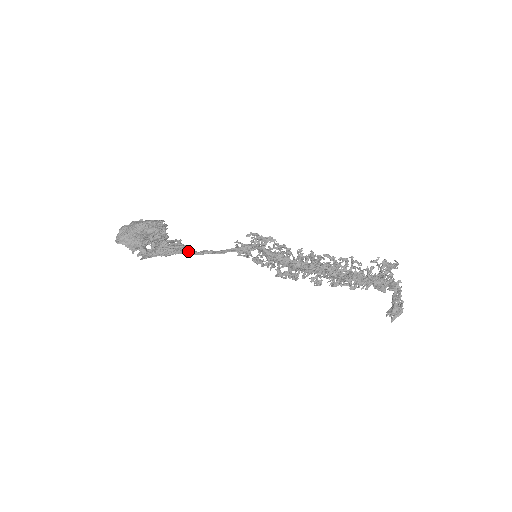
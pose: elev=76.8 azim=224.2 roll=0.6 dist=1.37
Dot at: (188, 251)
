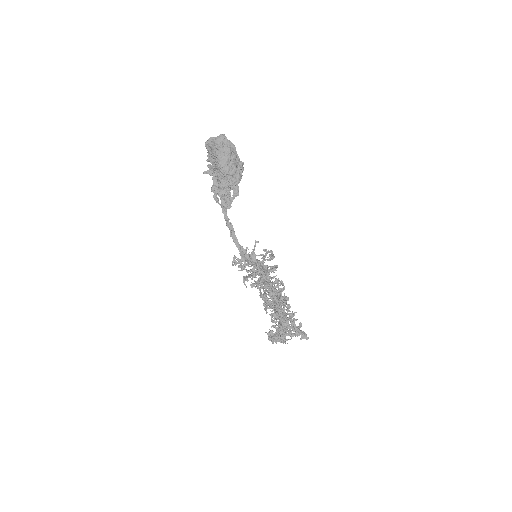
Dot at: (226, 212)
